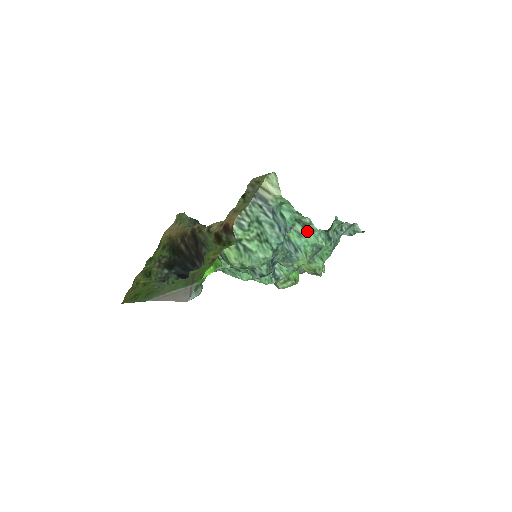
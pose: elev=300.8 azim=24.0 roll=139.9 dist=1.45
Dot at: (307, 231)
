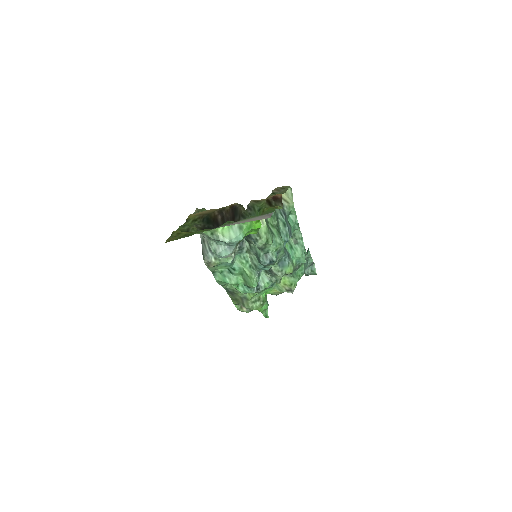
Dot at: (297, 246)
